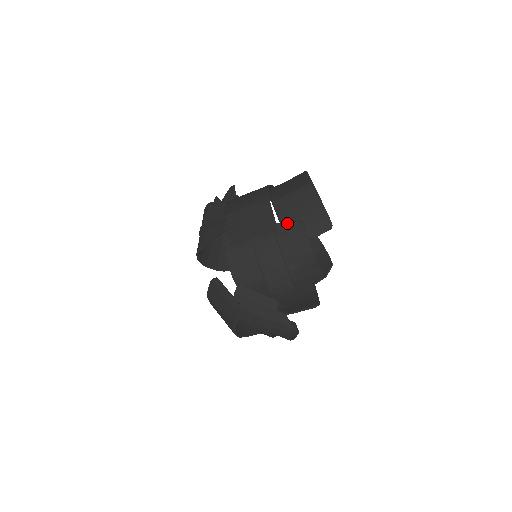
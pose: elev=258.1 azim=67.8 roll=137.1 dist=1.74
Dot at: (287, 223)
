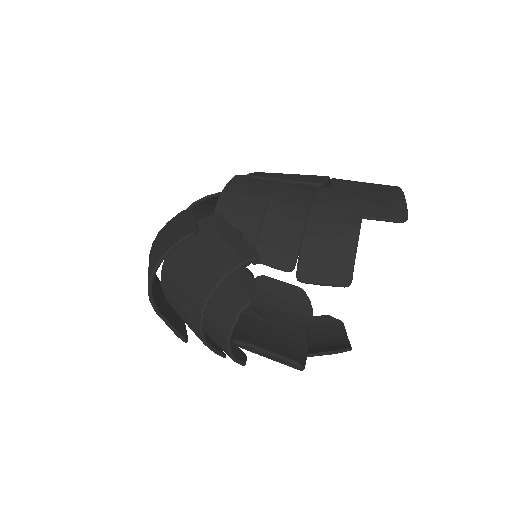
Dot at: (341, 190)
